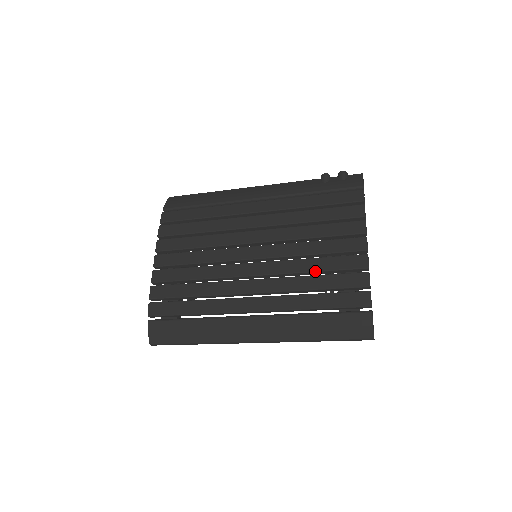
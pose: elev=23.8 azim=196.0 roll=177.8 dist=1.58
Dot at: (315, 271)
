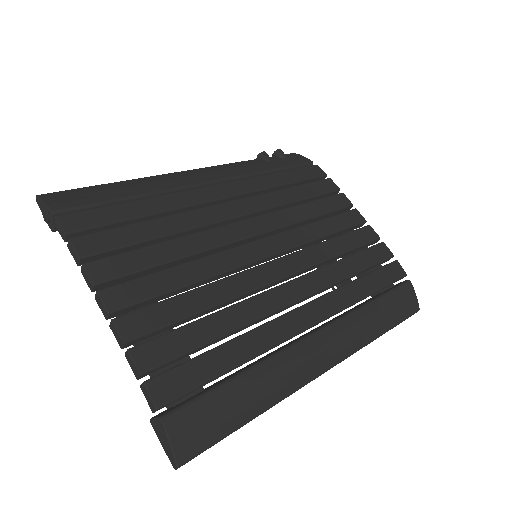
Dot at: (342, 253)
